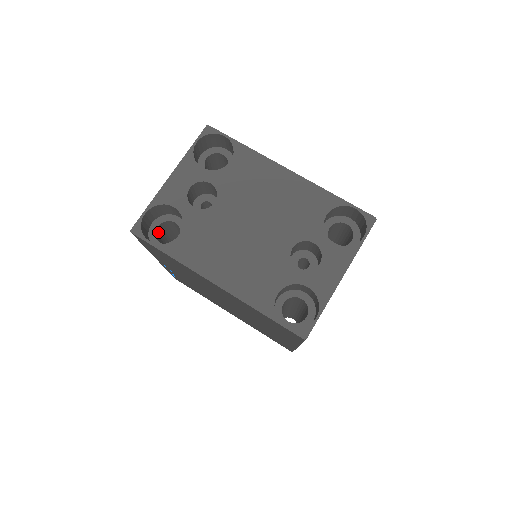
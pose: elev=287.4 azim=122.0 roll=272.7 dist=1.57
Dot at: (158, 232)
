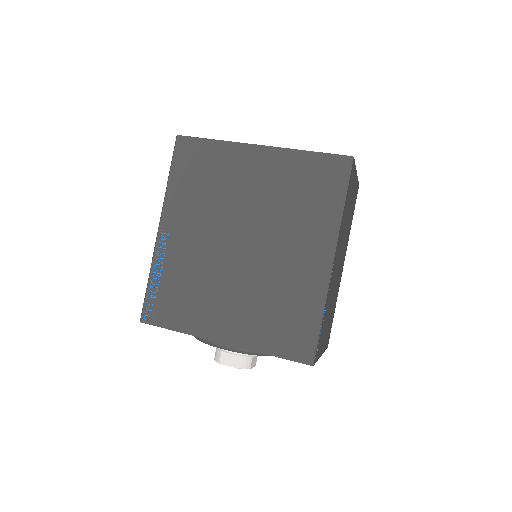
Dot at: occluded
